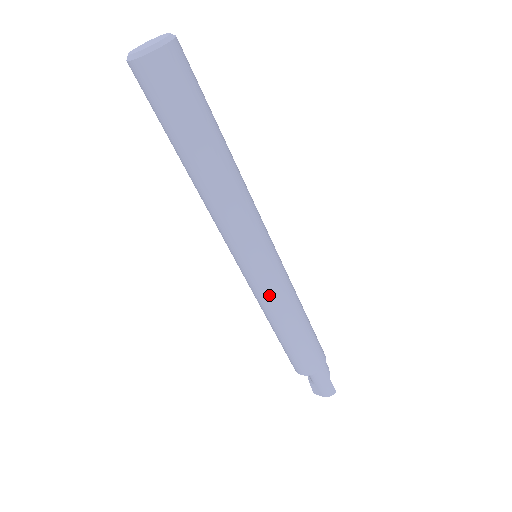
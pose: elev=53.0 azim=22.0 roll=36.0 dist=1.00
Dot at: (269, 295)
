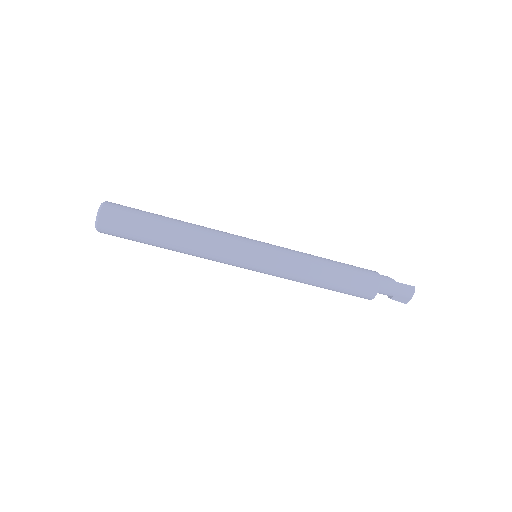
Dot at: (284, 267)
